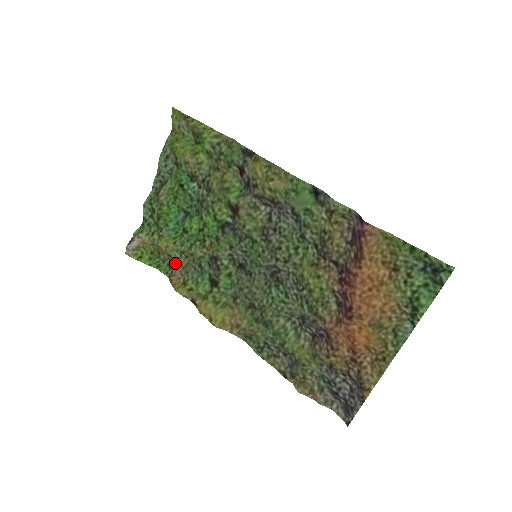
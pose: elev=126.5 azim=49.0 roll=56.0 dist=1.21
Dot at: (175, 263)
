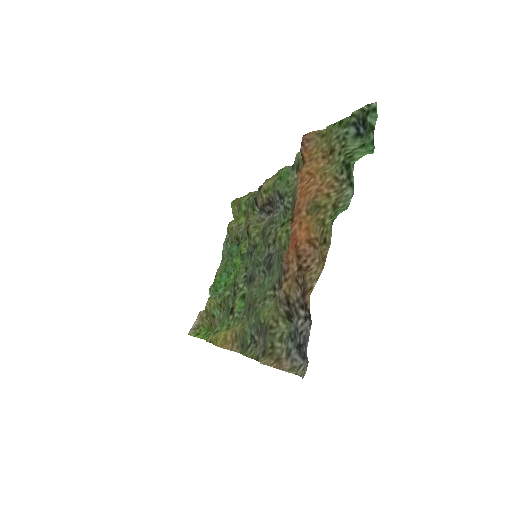
Dot at: (216, 322)
